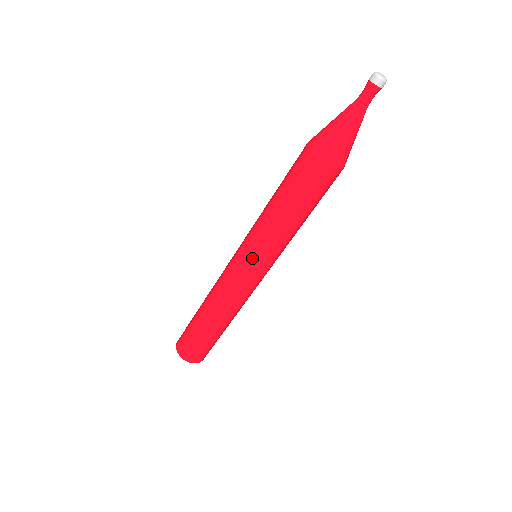
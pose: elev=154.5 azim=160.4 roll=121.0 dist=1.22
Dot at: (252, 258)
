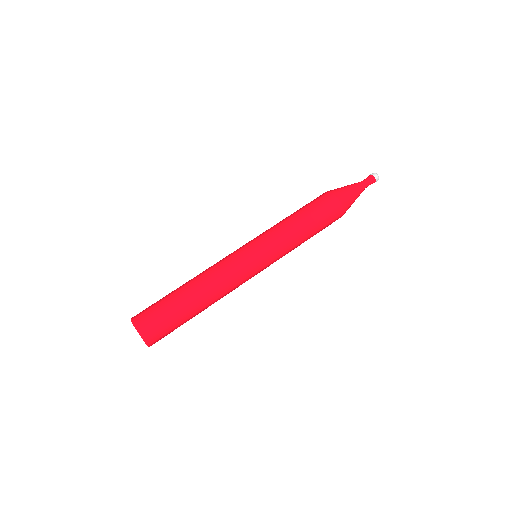
Dot at: (268, 256)
